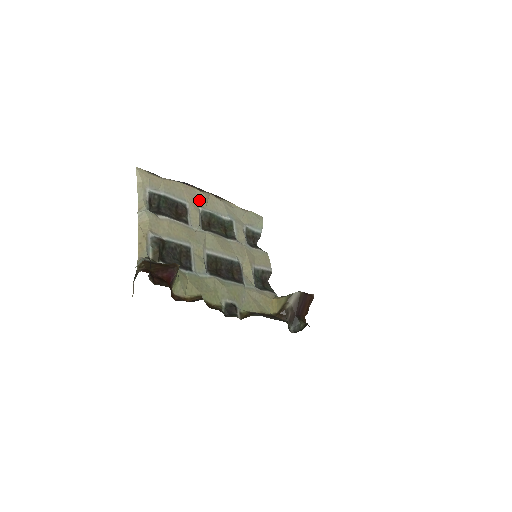
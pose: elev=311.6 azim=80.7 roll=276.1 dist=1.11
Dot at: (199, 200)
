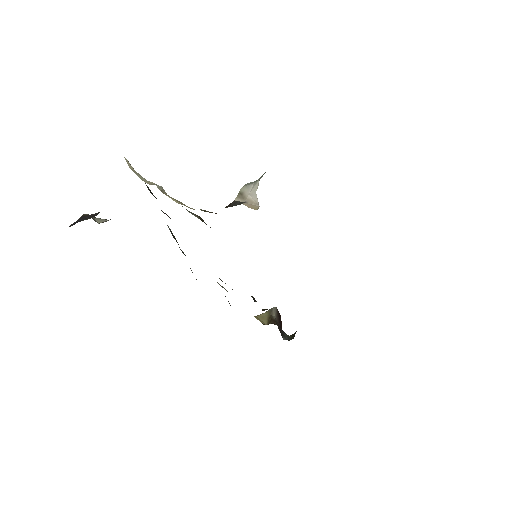
Dot at: occluded
